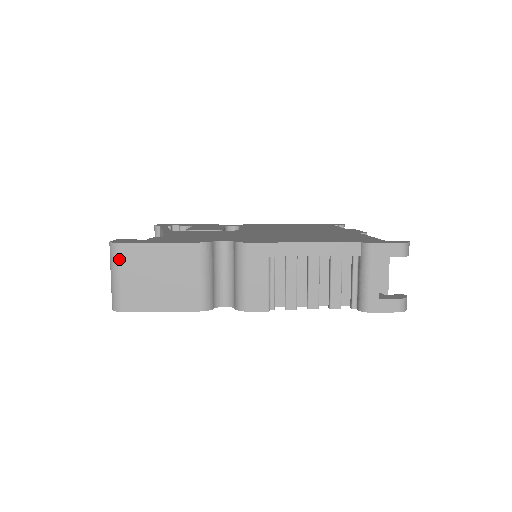
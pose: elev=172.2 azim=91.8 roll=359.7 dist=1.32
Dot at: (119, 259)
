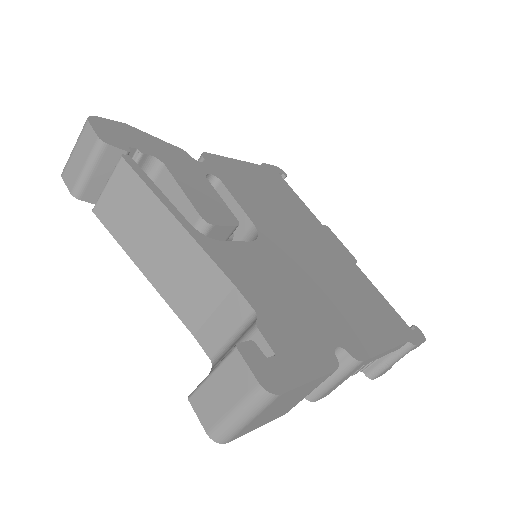
Dot at: (267, 407)
